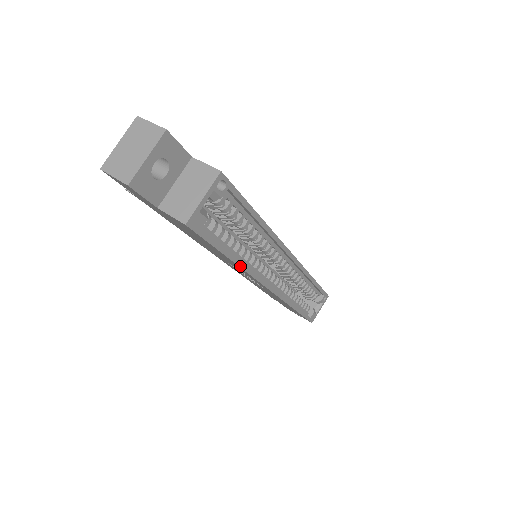
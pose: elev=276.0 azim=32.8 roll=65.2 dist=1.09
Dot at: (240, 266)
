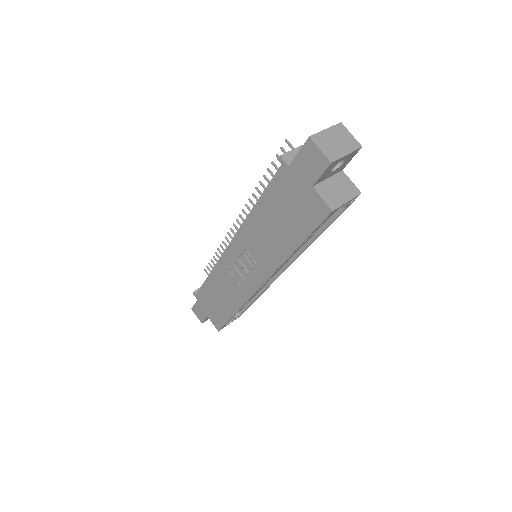
Dot at: (288, 258)
